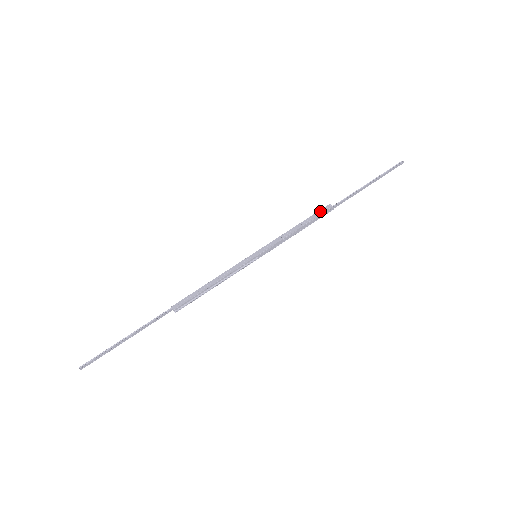
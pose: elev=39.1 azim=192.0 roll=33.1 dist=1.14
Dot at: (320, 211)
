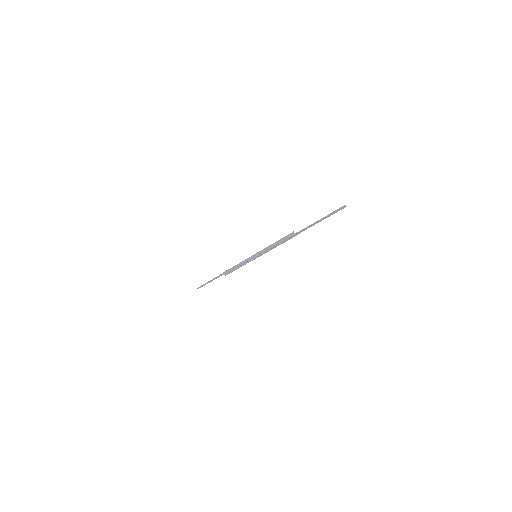
Dot at: (287, 236)
